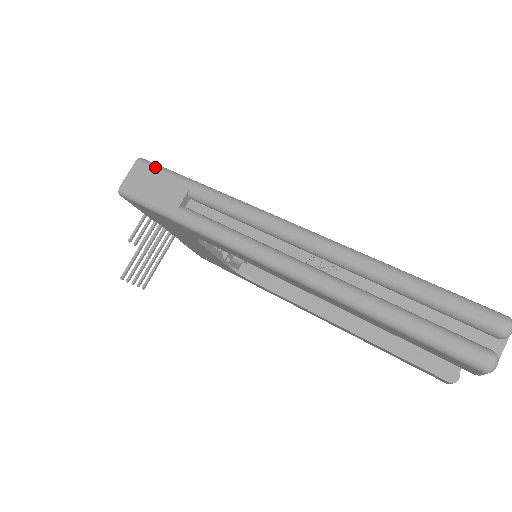
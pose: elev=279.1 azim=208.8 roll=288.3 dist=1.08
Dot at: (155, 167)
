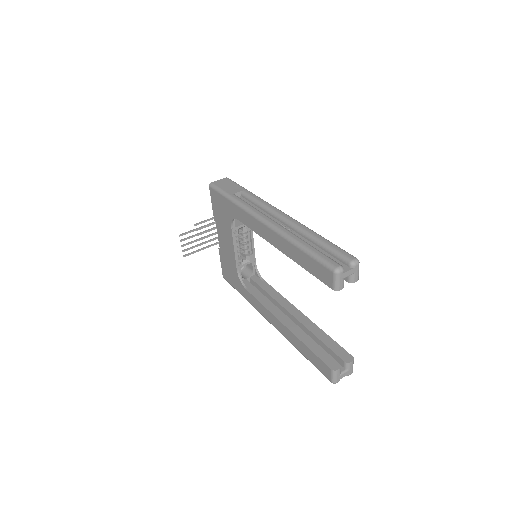
Dot at: (233, 181)
